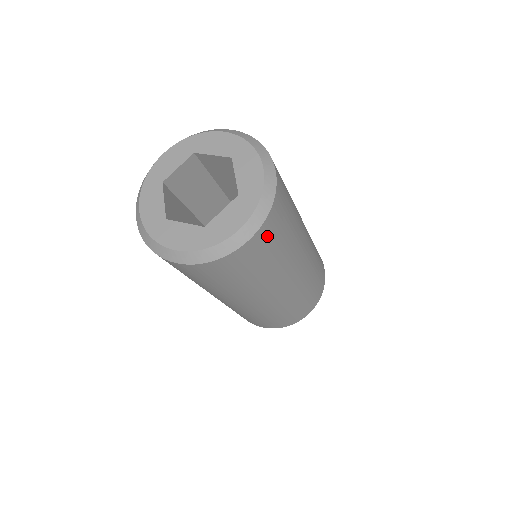
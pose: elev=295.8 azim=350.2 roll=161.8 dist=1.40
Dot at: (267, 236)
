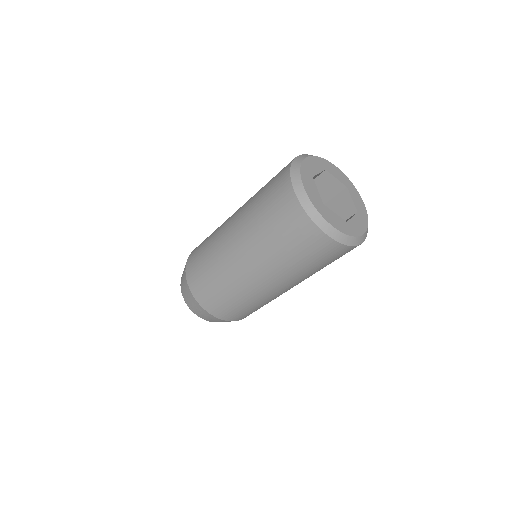
Dot at: occluded
